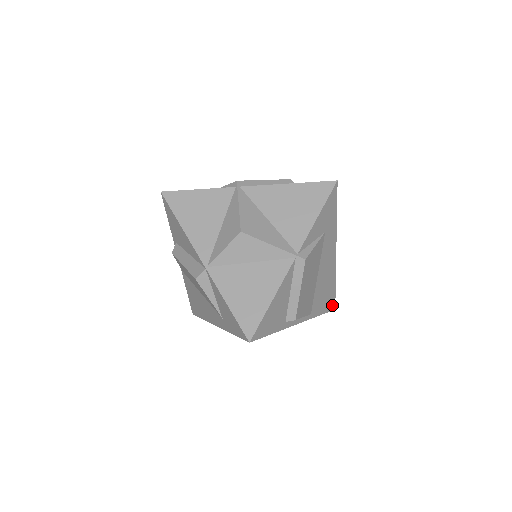
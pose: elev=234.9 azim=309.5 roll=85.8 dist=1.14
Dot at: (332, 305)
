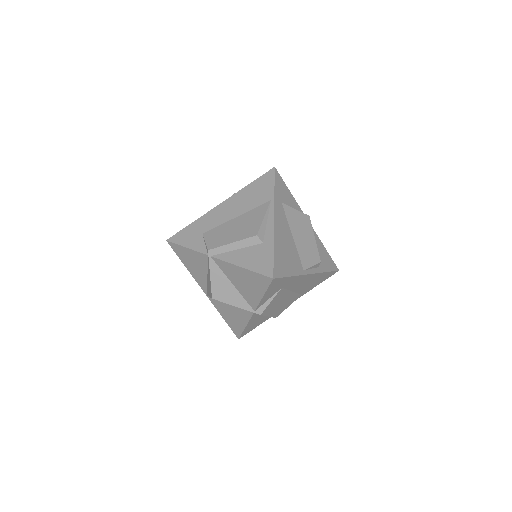
Dot at: (332, 274)
